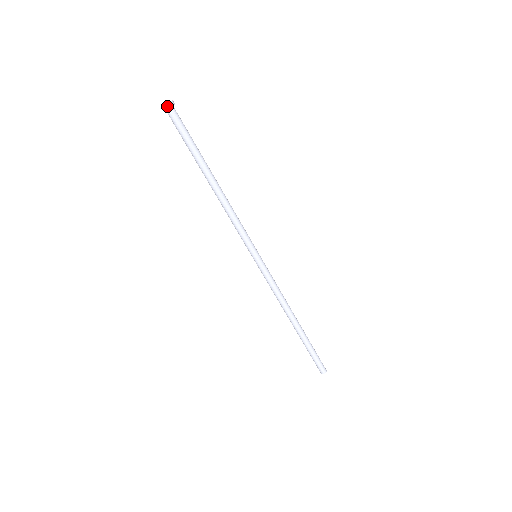
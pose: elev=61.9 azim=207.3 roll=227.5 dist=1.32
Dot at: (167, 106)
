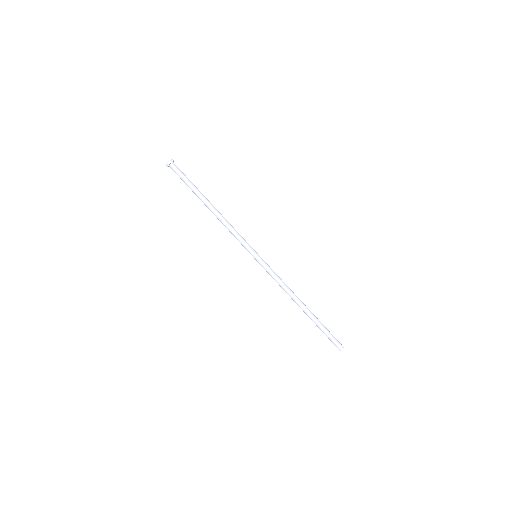
Dot at: (172, 160)
